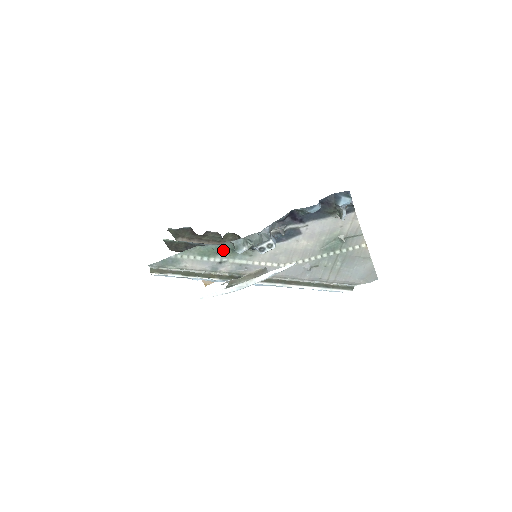
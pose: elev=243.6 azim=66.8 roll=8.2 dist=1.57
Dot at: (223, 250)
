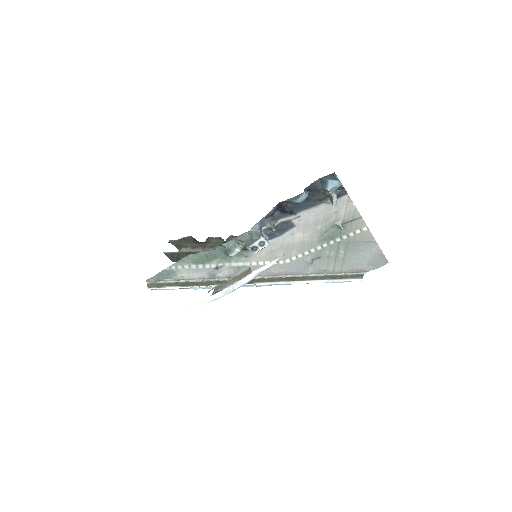
Dot at: (217, 255)
